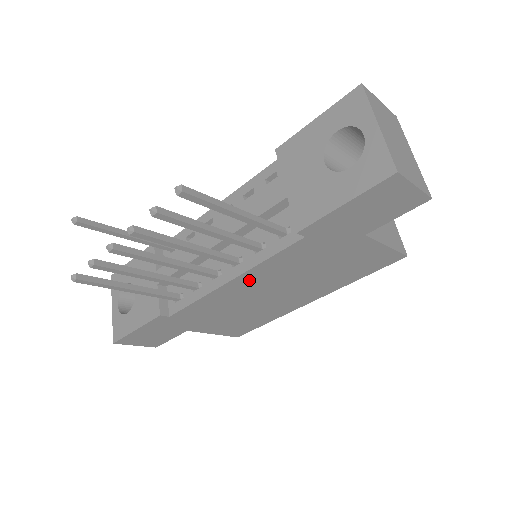
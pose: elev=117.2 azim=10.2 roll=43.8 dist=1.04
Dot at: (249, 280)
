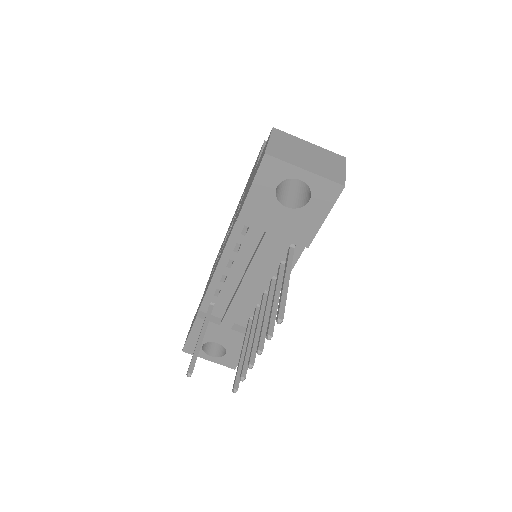
Dot at: occluded
